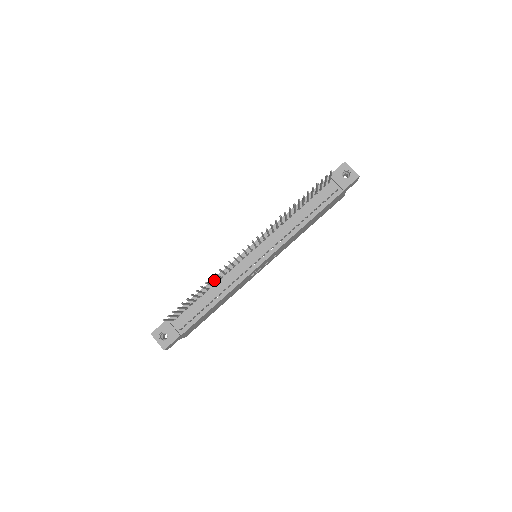
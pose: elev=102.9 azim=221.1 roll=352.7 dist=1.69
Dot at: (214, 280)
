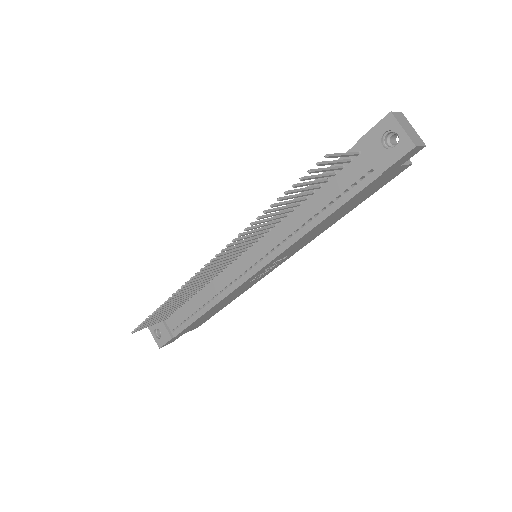
Dot at: (187, 292)
